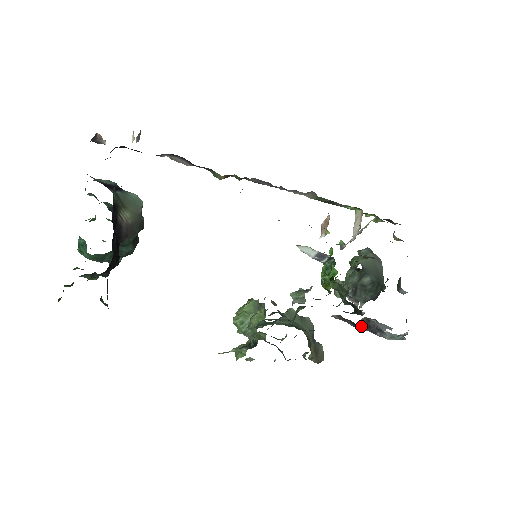
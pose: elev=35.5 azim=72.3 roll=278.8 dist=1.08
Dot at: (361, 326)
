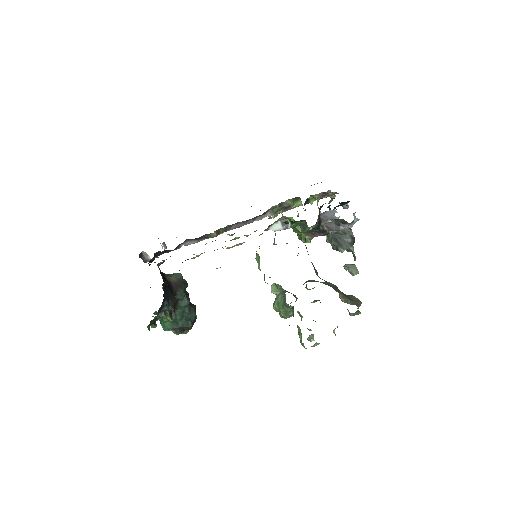
Dot at: (326, 230)
